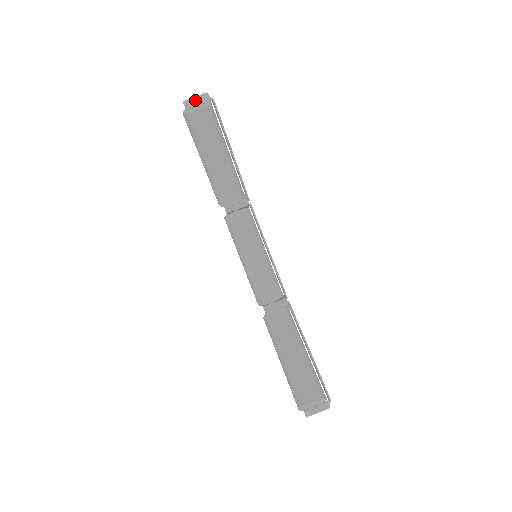
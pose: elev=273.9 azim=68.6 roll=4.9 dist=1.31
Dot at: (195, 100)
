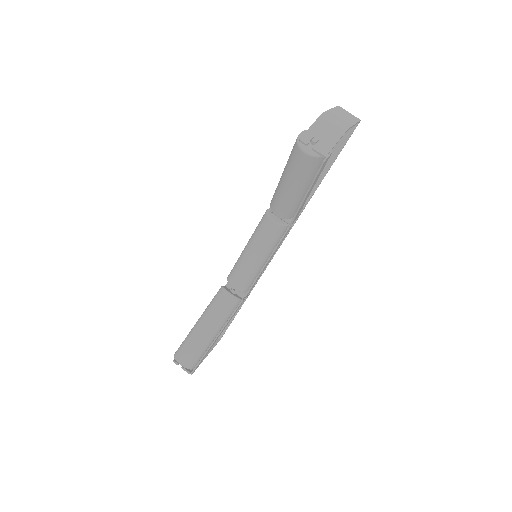
Dot at: (323, 132)
